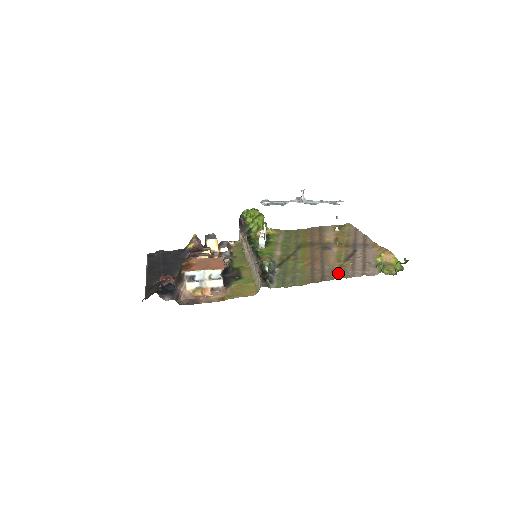
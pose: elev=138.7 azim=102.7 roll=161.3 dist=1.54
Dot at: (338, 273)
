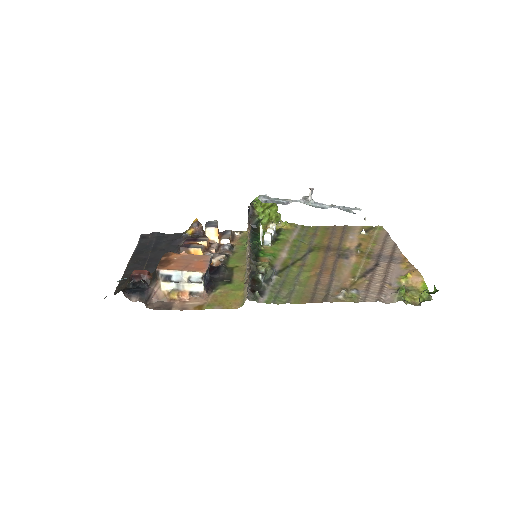
Dot at: (347, 293)
